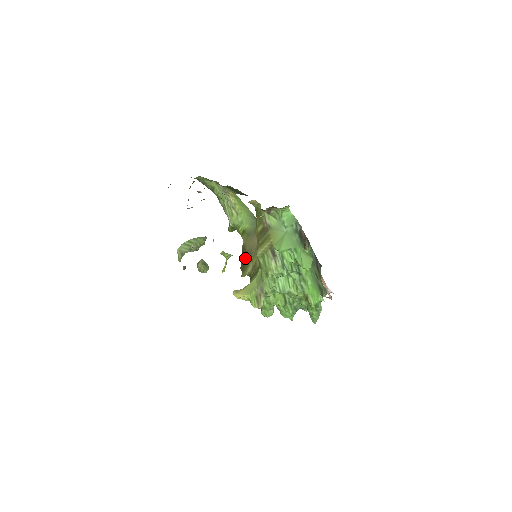
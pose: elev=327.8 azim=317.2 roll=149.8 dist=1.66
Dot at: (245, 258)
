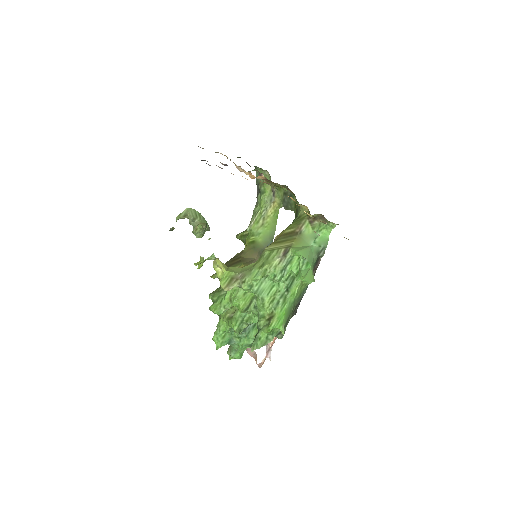
Dot at: (233, 262)
